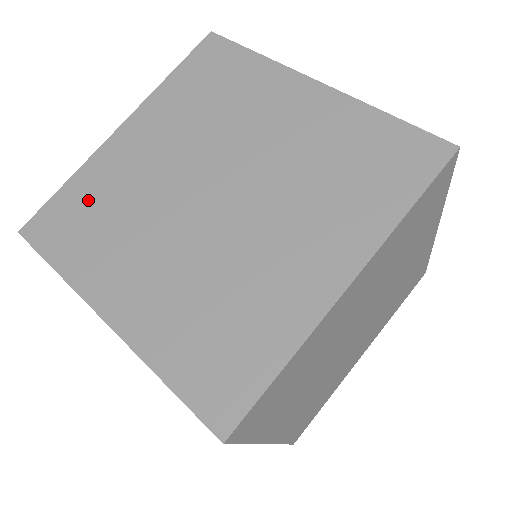
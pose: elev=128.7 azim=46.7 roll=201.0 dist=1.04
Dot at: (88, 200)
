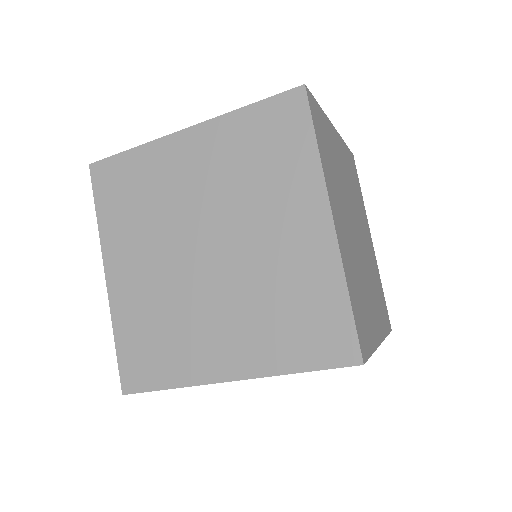
Dot at: (137, 179)
